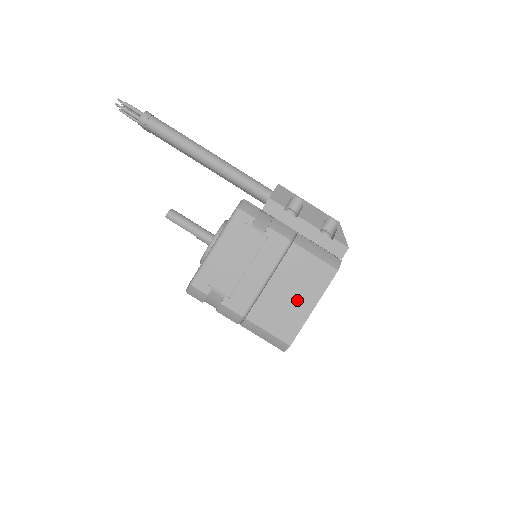
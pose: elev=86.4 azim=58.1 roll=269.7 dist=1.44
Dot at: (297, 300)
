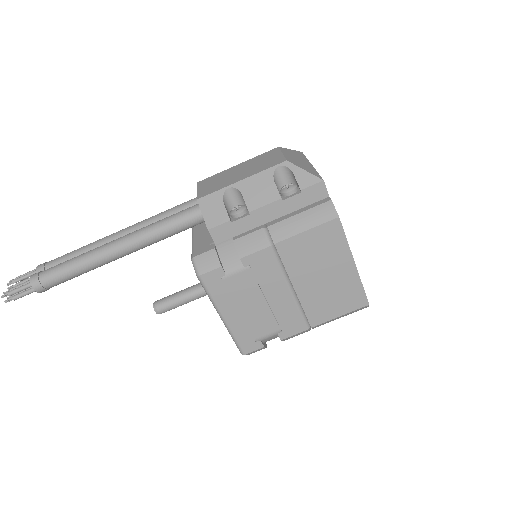
Dot at: (334, 274)
